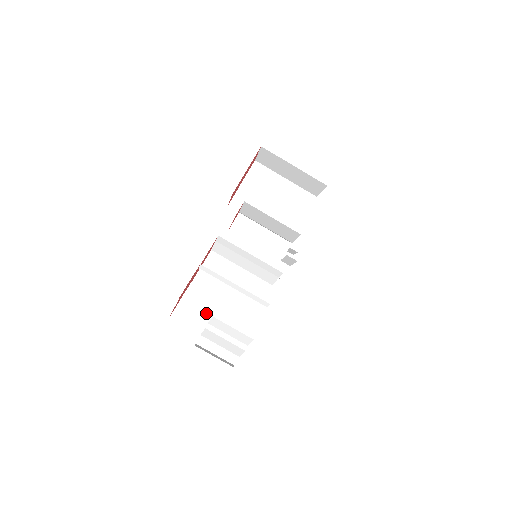
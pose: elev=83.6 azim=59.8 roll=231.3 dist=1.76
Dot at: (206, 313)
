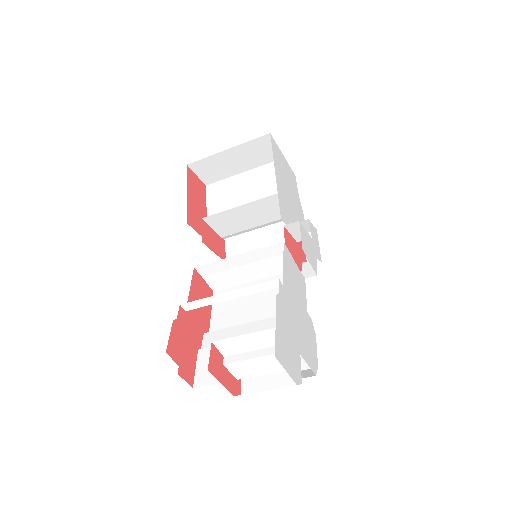
Dot at: occluded
